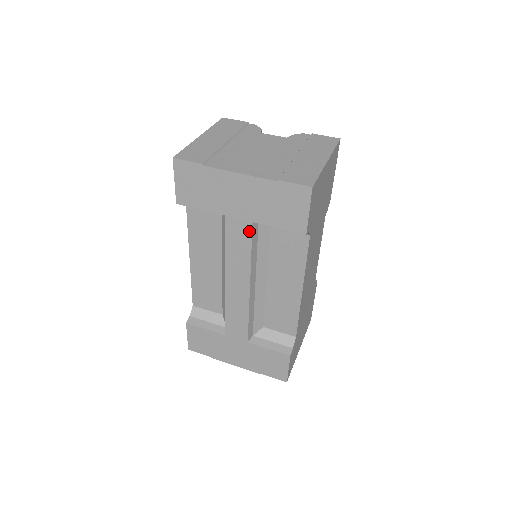
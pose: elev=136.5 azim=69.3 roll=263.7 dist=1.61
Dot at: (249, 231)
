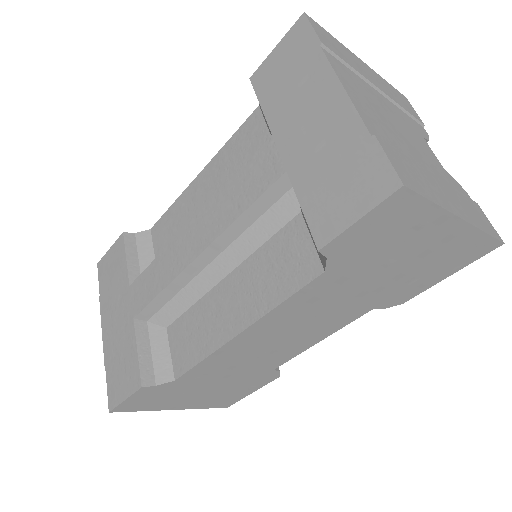
Dot at: (271, 180)
